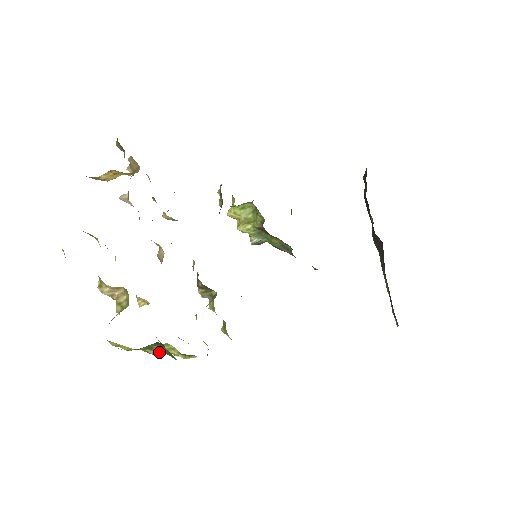
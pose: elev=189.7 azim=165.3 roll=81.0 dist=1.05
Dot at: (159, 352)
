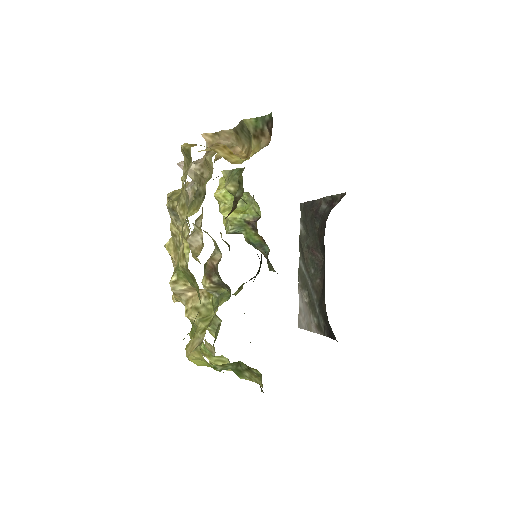
Dot at: (227, 368)
